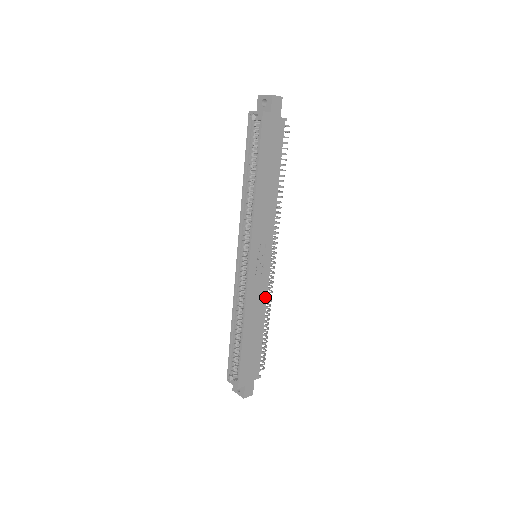
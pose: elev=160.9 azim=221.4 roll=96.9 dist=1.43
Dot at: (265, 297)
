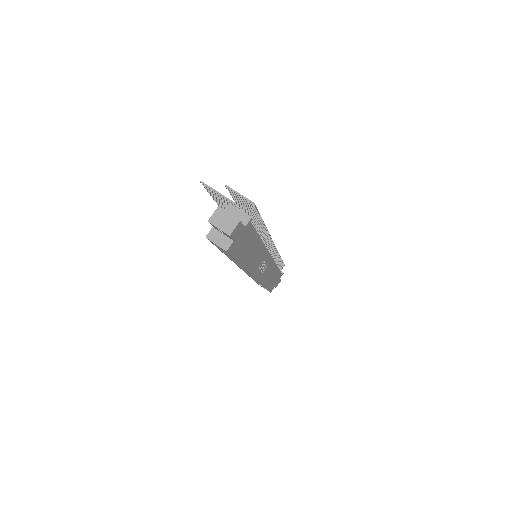
Dot at: (274, 264)
